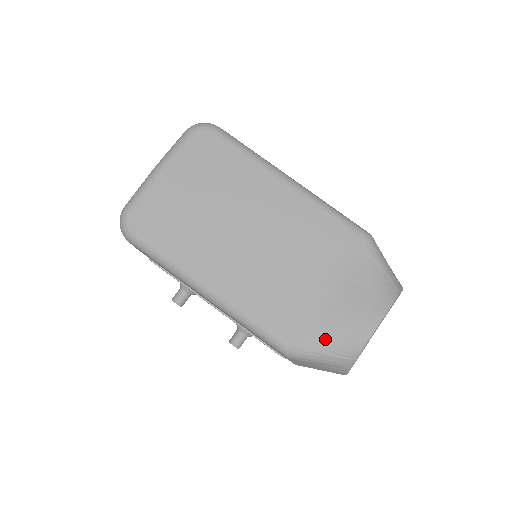
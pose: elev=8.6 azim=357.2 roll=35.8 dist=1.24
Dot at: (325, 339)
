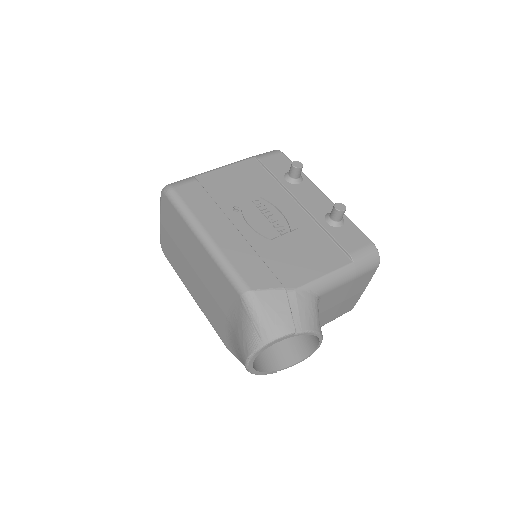
Dot at: (236, 354)
